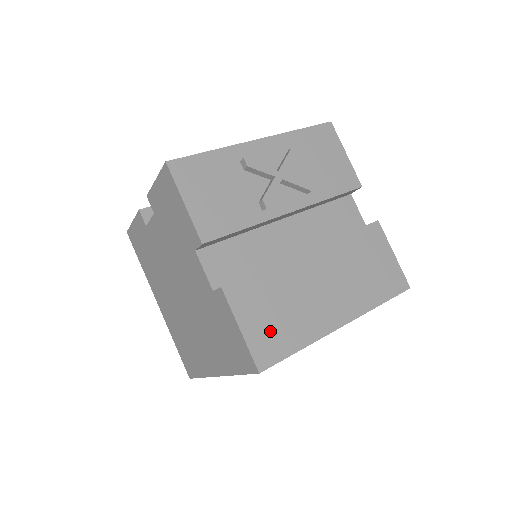
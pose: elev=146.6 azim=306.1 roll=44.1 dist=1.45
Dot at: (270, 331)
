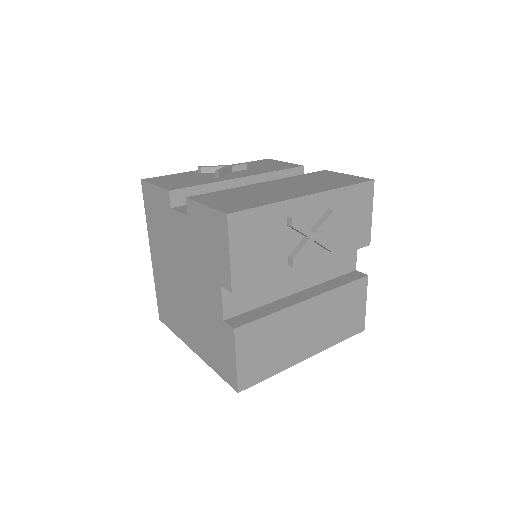
Dot at: (256, 363)
